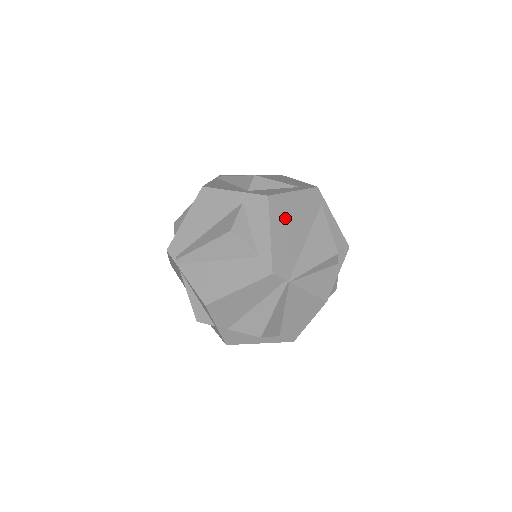
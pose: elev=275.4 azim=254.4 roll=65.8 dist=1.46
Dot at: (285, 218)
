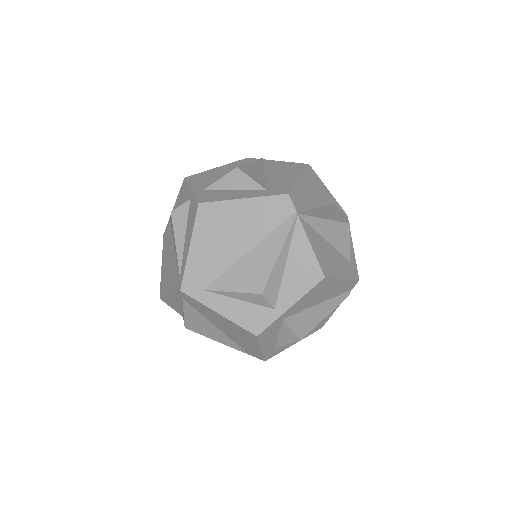
Dot at: occluded
